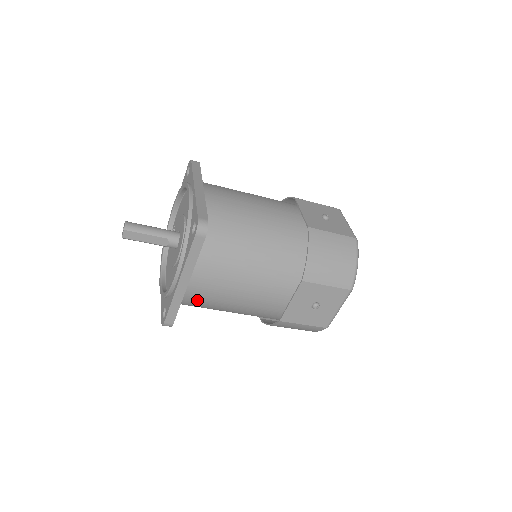
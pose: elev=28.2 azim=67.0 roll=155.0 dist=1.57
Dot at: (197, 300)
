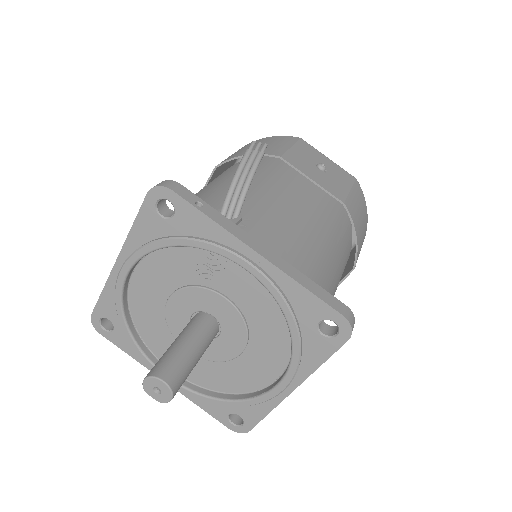
Dot at: occluded
